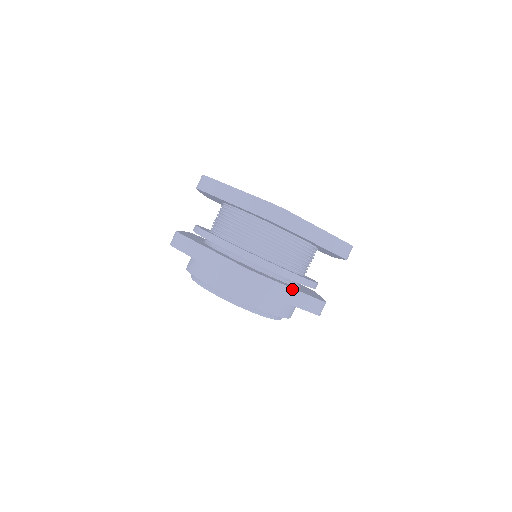
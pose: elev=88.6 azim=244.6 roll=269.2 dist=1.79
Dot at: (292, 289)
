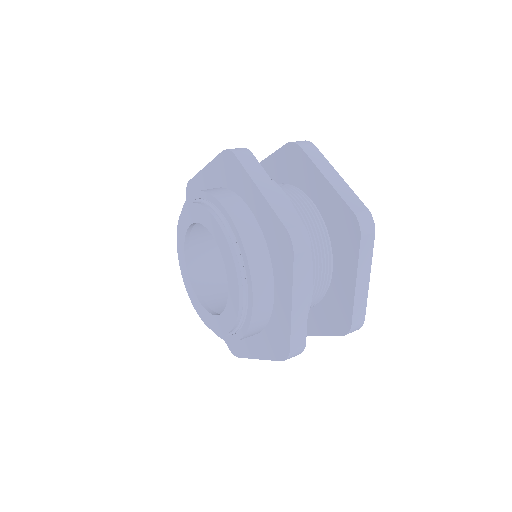
Dot at: (307, 301)
